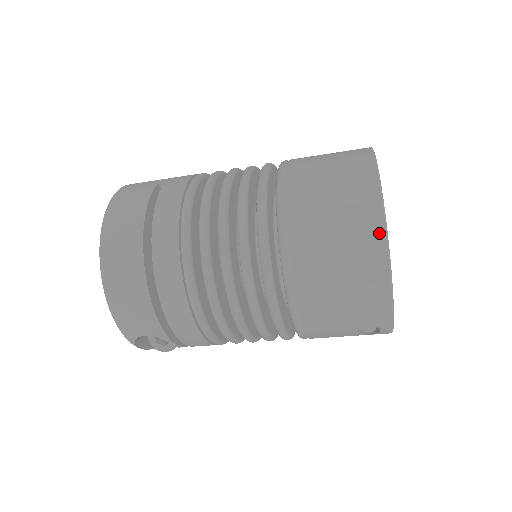
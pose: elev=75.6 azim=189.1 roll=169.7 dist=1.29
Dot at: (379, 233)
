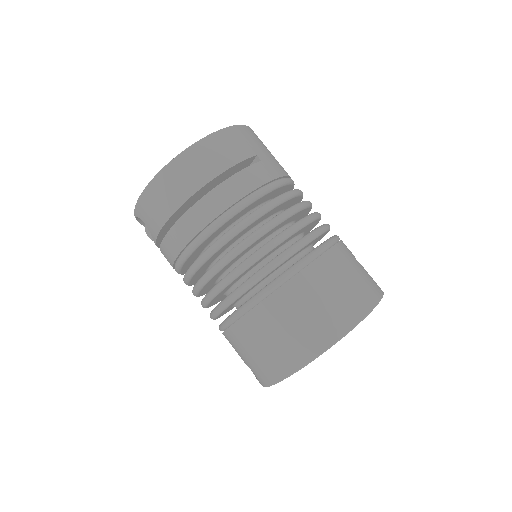
Dot at: (312, 353)
